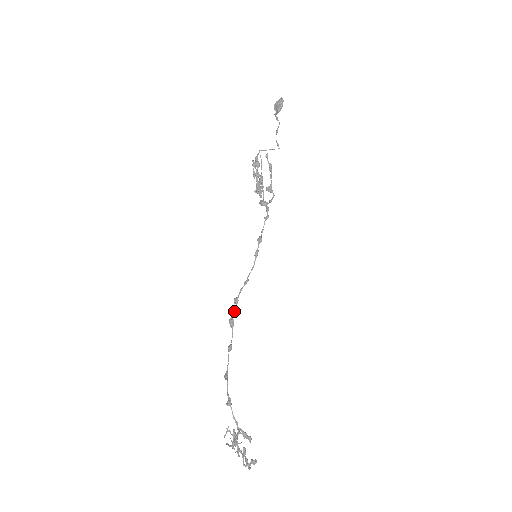
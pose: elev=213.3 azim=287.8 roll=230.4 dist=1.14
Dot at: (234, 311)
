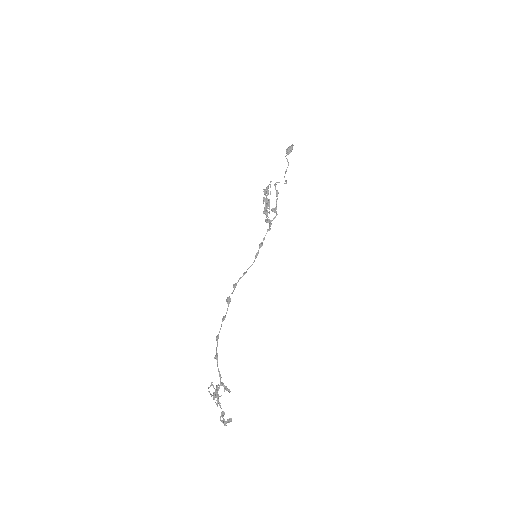
Dot at: (232, 292)
